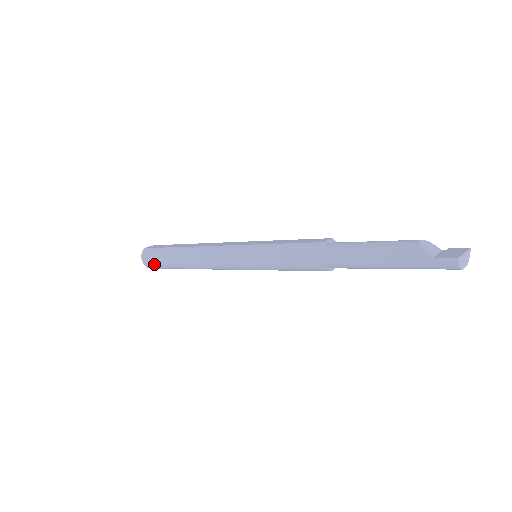
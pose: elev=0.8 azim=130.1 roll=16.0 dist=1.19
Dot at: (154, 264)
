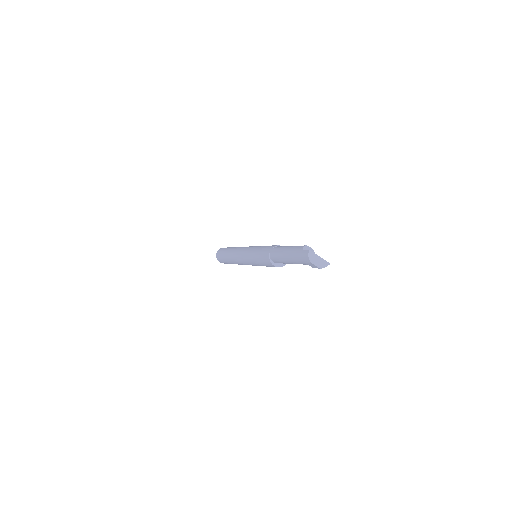
Dot at: (219, 254)
